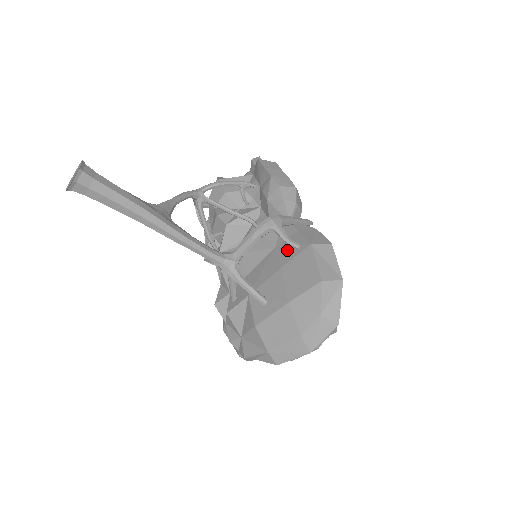
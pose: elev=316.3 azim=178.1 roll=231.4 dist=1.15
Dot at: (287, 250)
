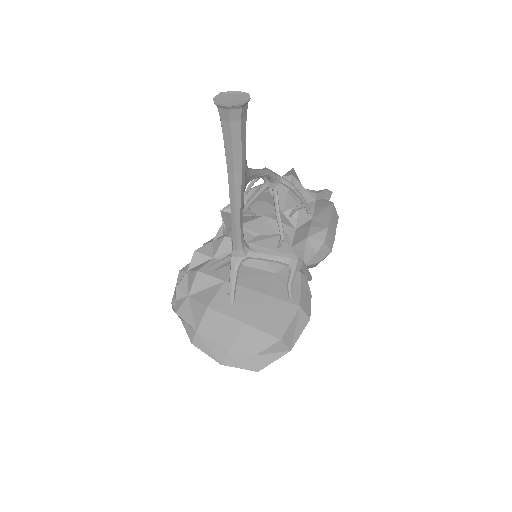
Dot at: (282, 287)
